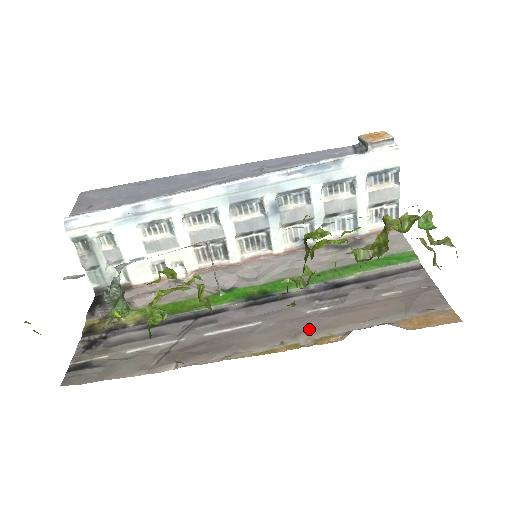
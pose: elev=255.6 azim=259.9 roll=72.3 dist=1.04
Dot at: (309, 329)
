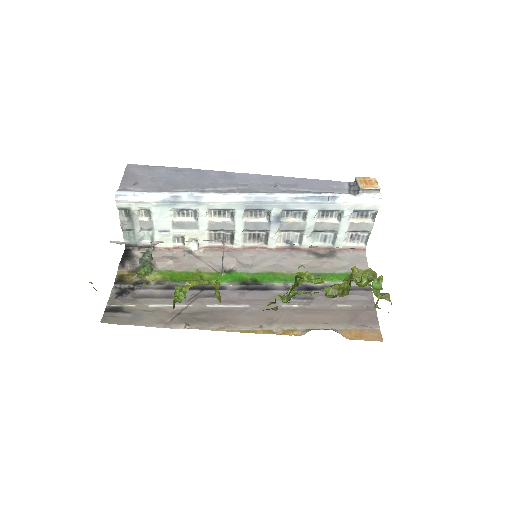
Dot at: (281, 320)
